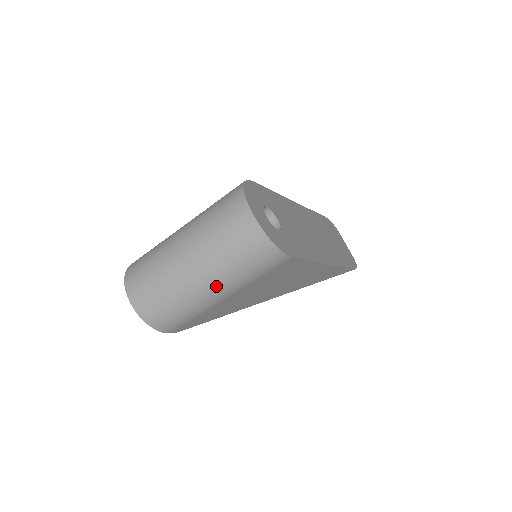
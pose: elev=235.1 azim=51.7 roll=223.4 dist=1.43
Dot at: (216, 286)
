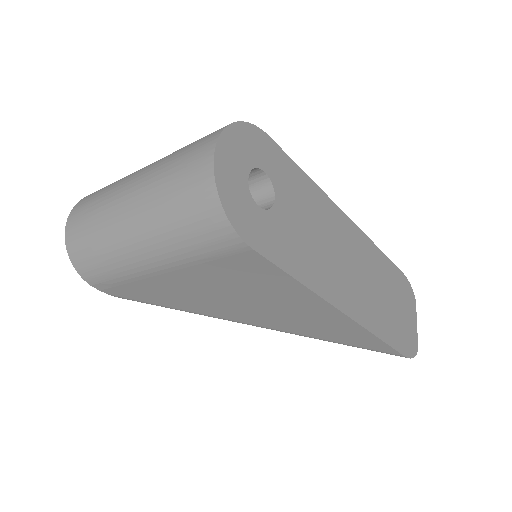
Dot at: (145, 243)
